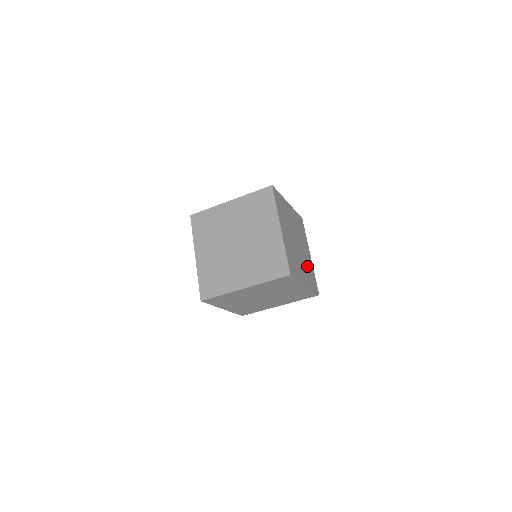
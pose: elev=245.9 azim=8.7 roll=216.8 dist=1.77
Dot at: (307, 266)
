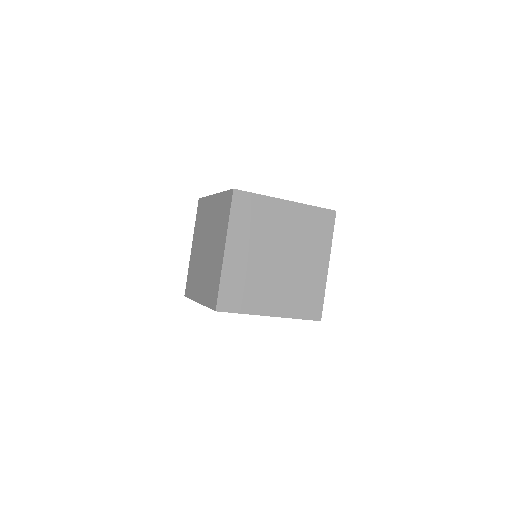
Dot at: occluded
